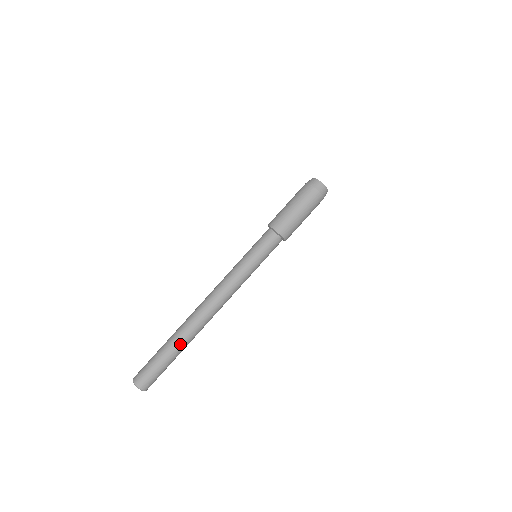
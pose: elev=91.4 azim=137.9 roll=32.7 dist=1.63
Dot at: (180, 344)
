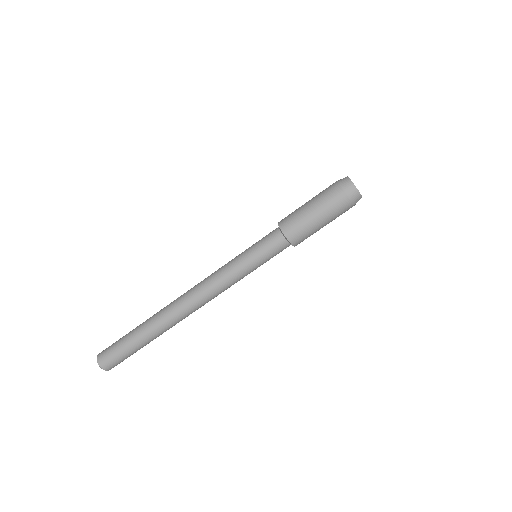
Dot at: occluded
